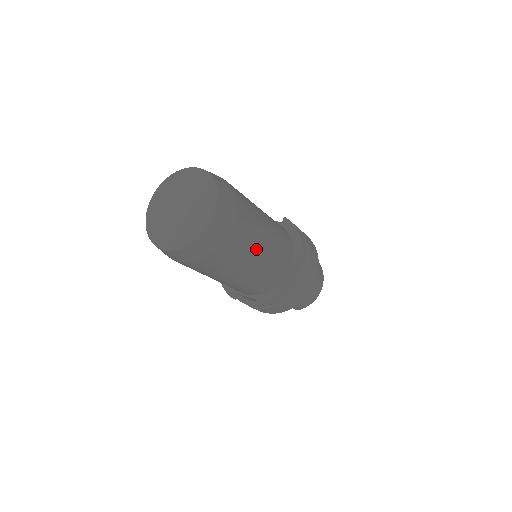
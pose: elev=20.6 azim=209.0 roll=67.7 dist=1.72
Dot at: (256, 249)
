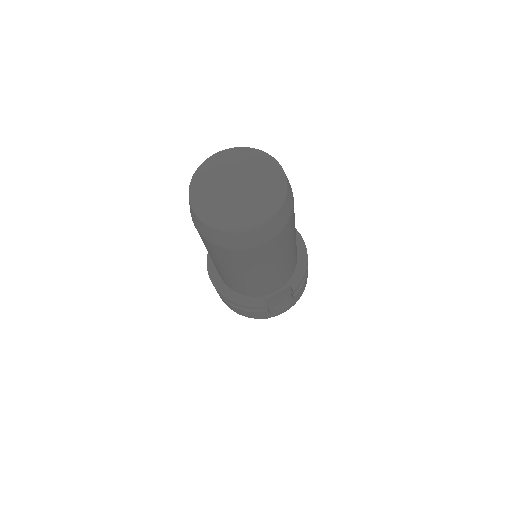
Dot at: occluded
